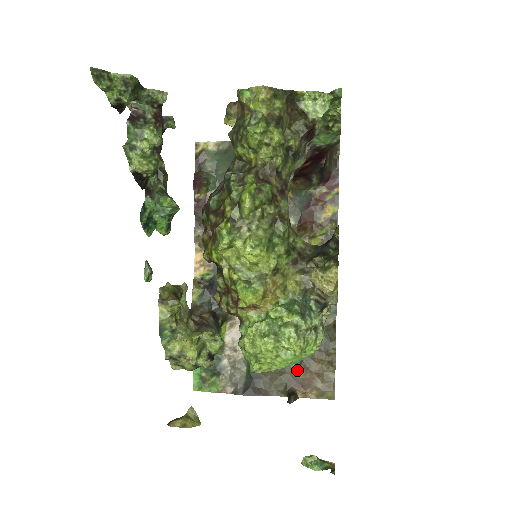
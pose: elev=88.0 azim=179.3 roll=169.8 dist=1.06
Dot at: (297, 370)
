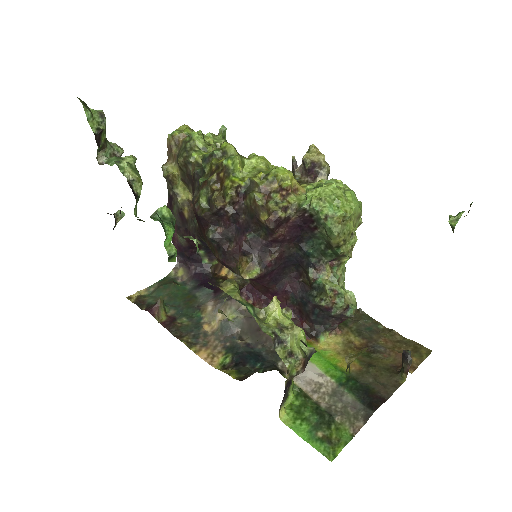
Dot at: (381, 358)
